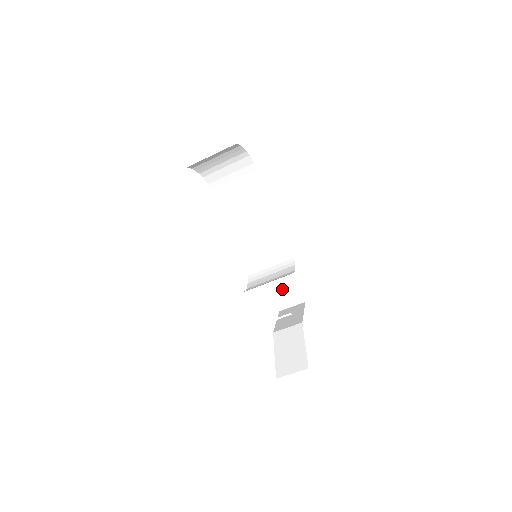
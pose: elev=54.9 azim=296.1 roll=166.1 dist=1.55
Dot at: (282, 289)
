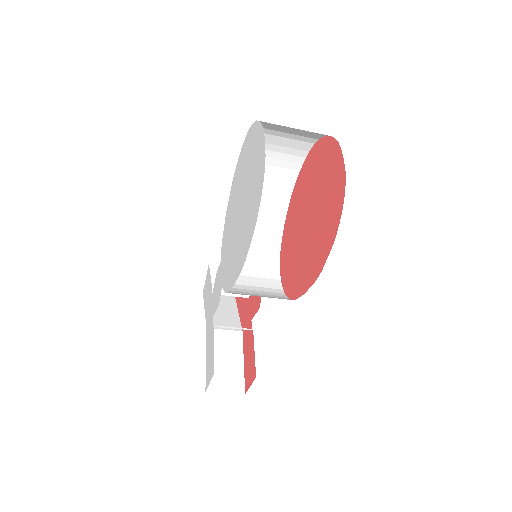
Dot at: occluded
